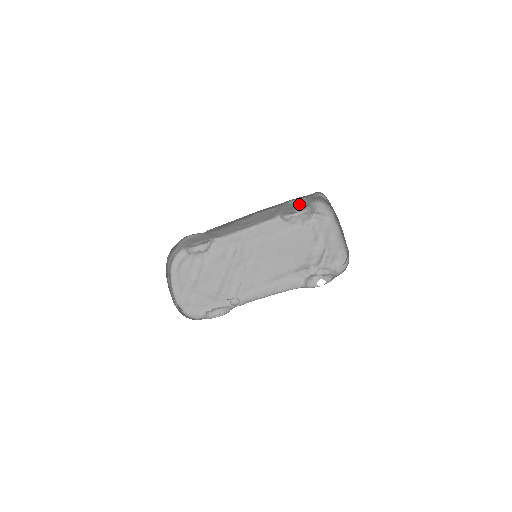
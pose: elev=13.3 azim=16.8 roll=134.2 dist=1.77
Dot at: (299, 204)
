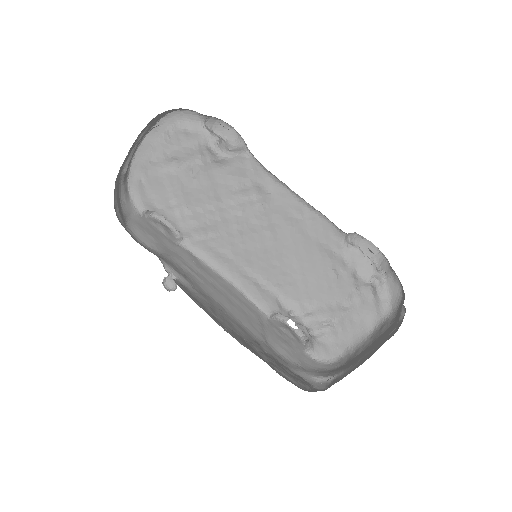
Dot at: occluded
